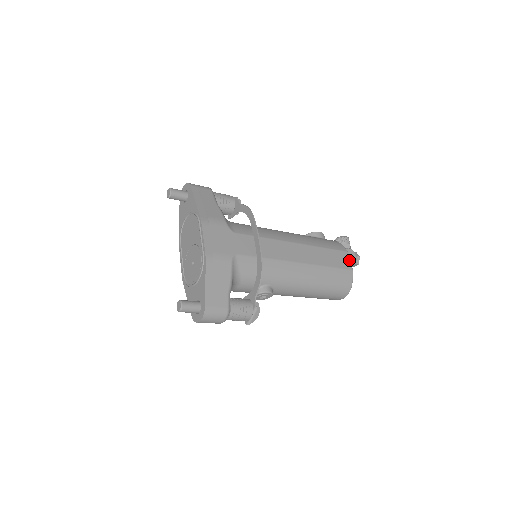
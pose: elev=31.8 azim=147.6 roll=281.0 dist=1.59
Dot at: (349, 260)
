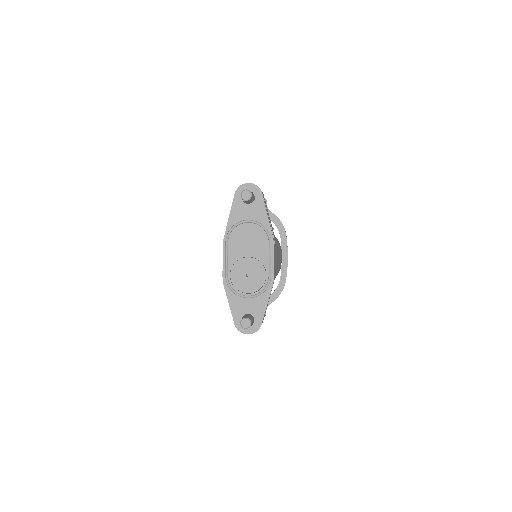
Dot at: (281, 257)
